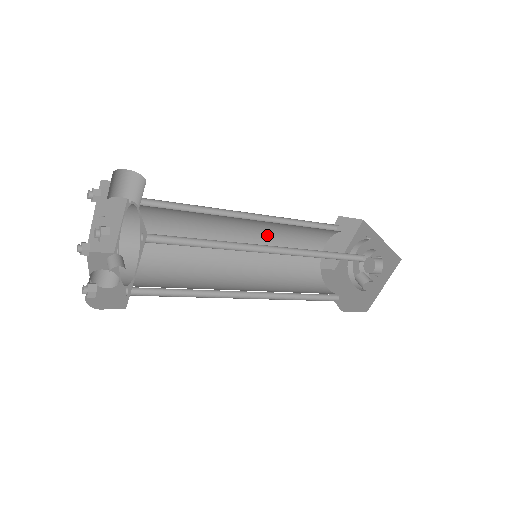
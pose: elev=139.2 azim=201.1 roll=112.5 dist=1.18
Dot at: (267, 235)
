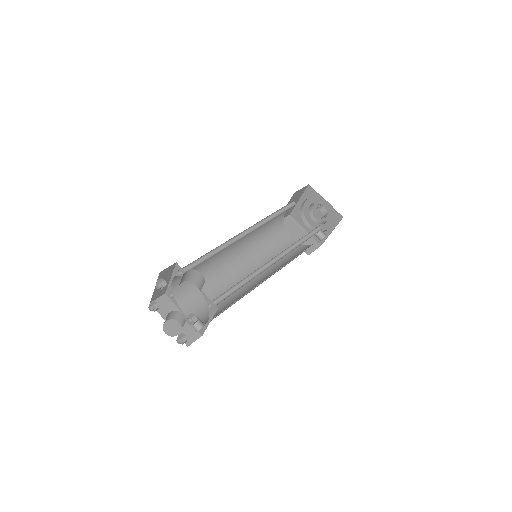
Dot at: occluded
